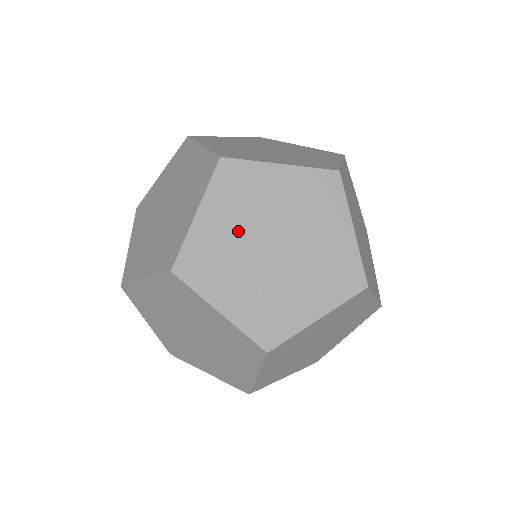
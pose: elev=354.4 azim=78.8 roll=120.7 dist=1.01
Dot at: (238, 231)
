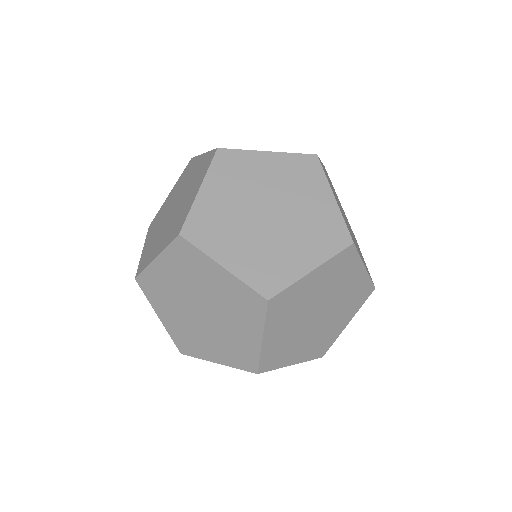
Dot at: (235, 202)
